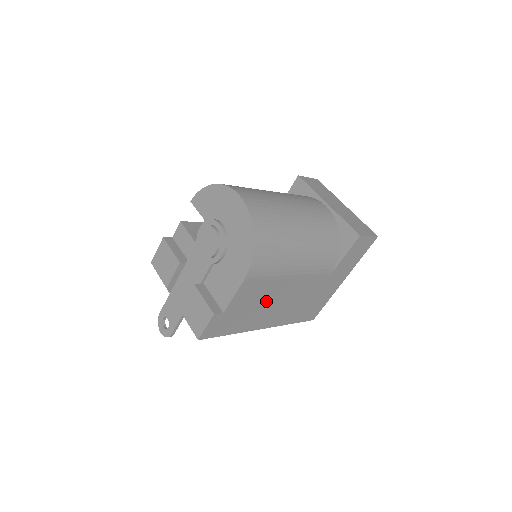
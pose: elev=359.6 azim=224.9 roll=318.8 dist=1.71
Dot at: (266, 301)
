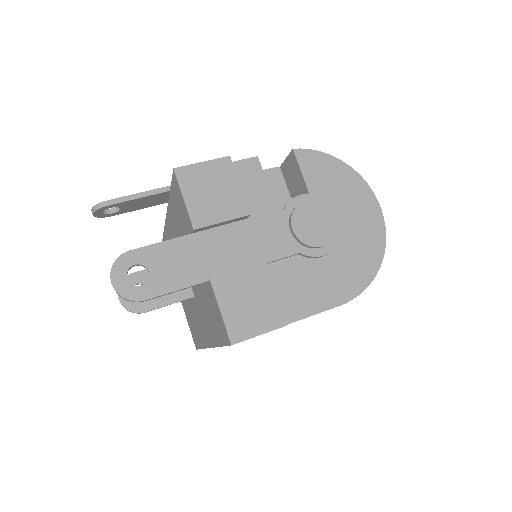
Dot at: occluded
